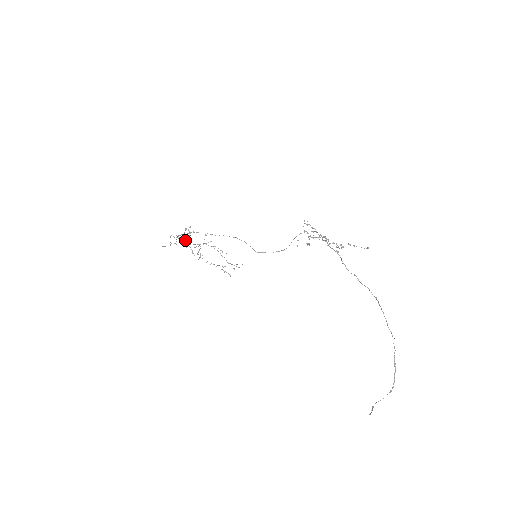
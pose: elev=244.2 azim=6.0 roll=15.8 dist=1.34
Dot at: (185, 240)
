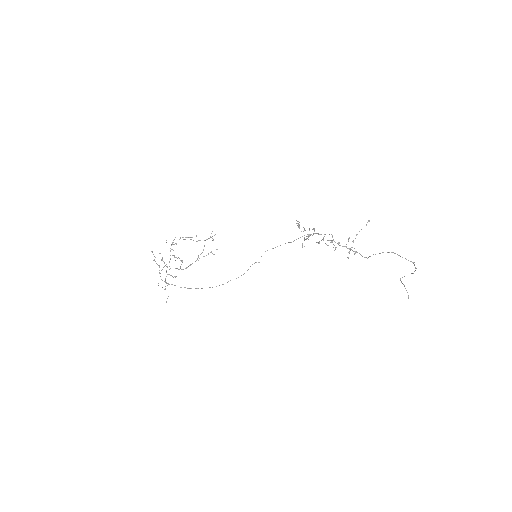
Dot at: (166, 271)
